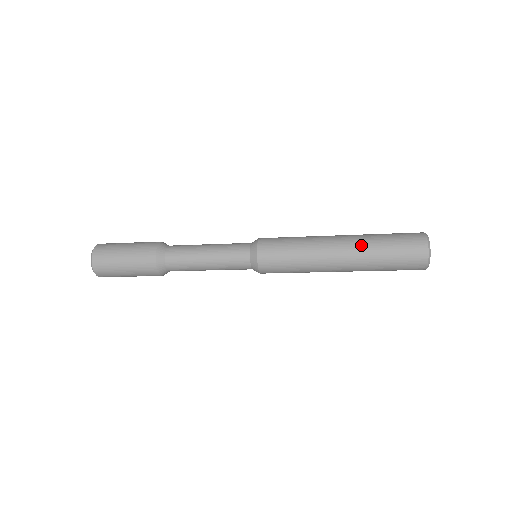
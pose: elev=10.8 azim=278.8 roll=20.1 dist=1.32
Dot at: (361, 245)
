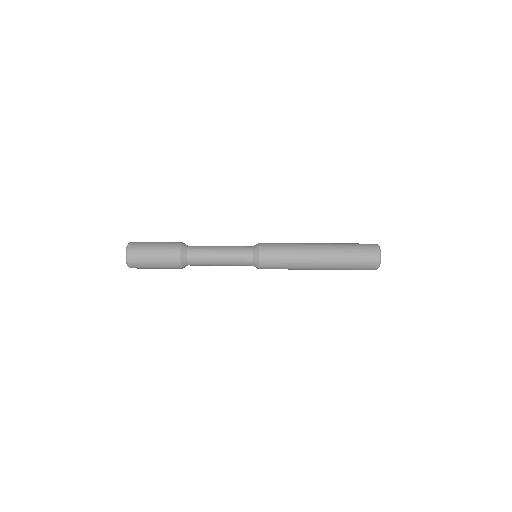
Dot at: (334, 257)
